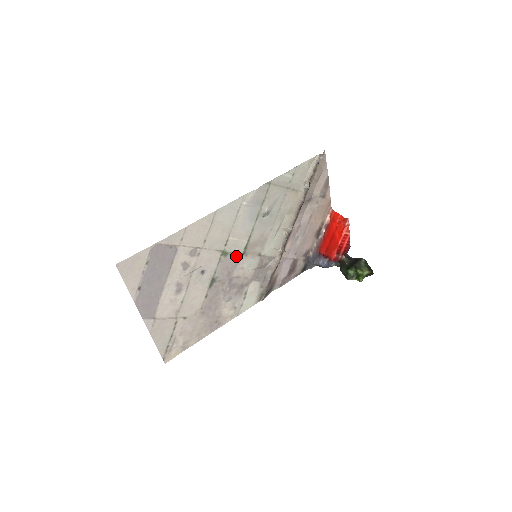
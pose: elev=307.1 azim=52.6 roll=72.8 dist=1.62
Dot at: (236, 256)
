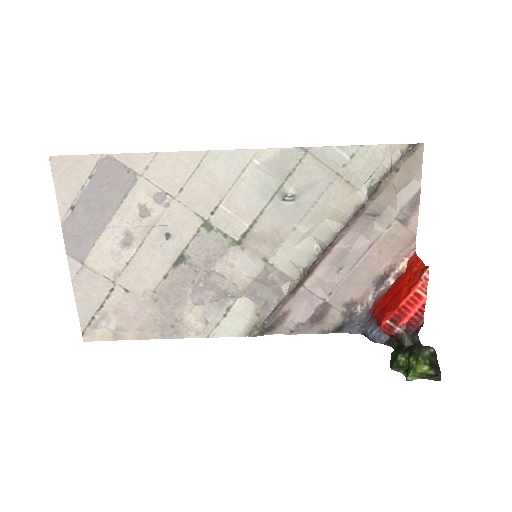
Dot at: (226, 240)
